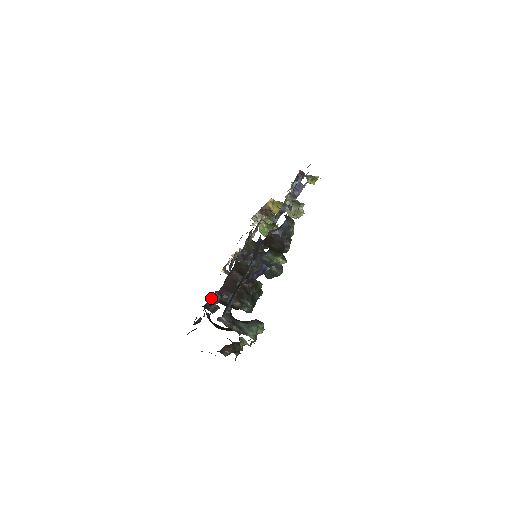
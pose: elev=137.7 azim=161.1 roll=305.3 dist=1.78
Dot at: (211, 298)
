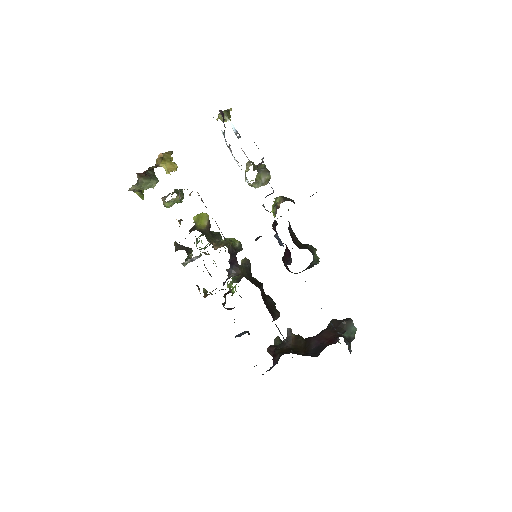
Dot at: occluded
